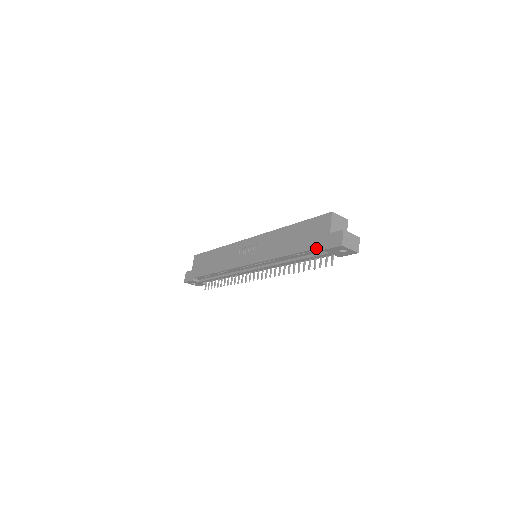
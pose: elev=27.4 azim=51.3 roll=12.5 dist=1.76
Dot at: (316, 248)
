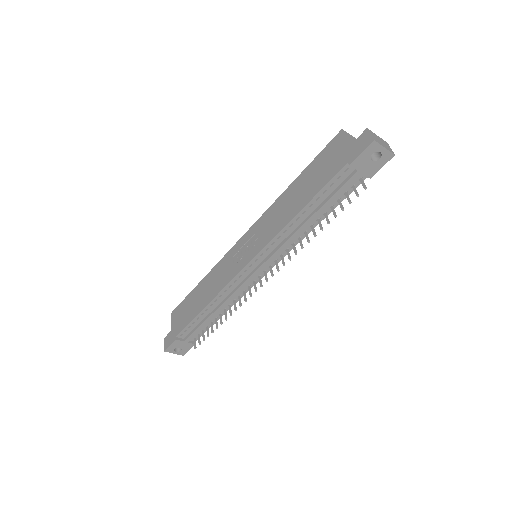
Dot at: (339, 170)
